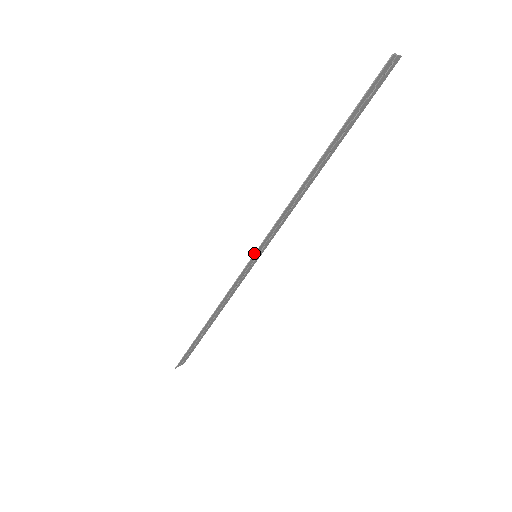
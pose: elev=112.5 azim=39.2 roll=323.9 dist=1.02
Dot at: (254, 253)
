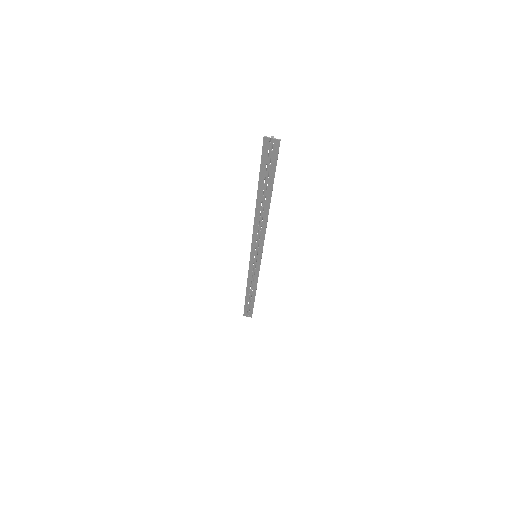
Dot at: (250, 252)
